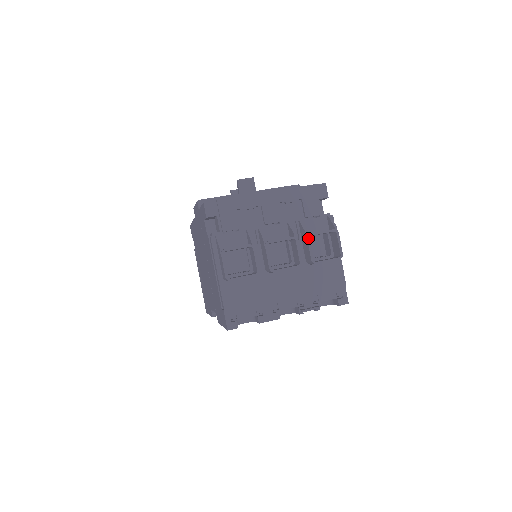
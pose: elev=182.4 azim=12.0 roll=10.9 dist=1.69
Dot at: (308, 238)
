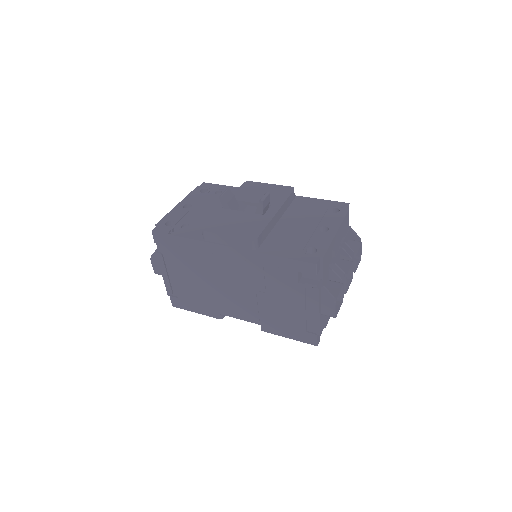
Dot at: occluded
